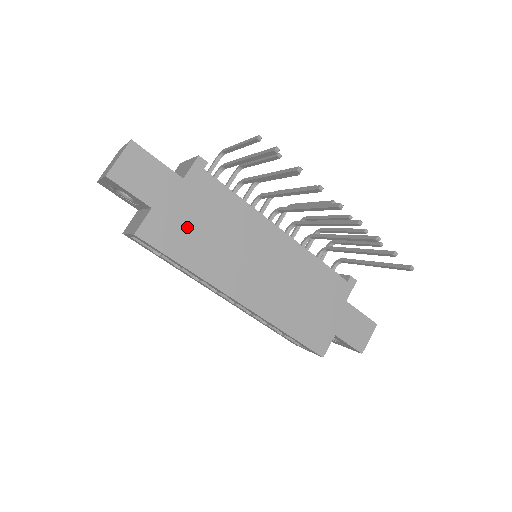
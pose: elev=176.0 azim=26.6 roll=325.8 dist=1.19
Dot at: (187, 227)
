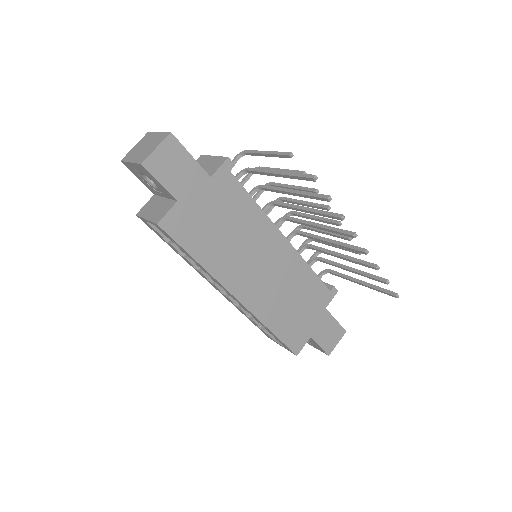
Dot at: (205, 223)
